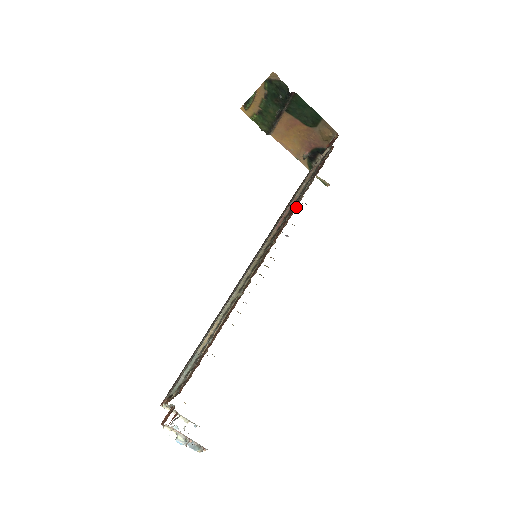
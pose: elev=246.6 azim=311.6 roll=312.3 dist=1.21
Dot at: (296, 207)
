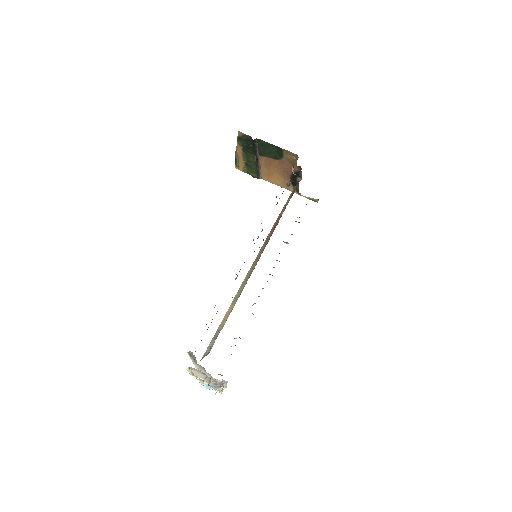
Dot at: occluded
